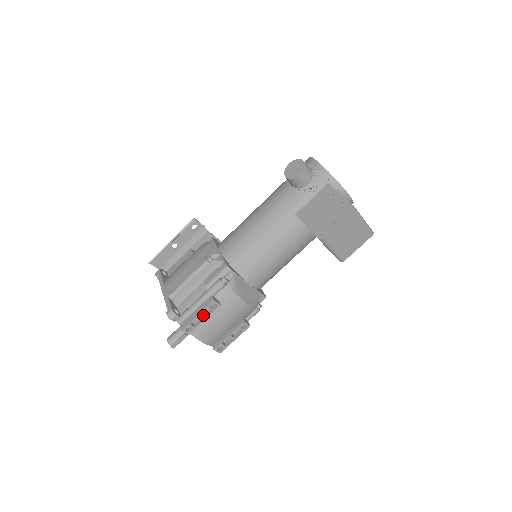
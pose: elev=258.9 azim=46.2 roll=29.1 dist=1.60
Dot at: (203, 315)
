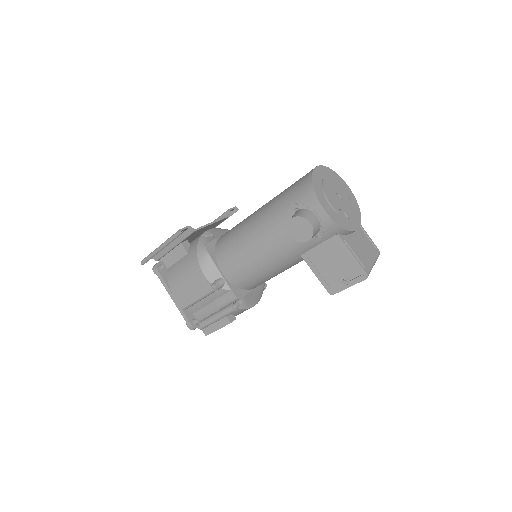
Dot at: occluded
